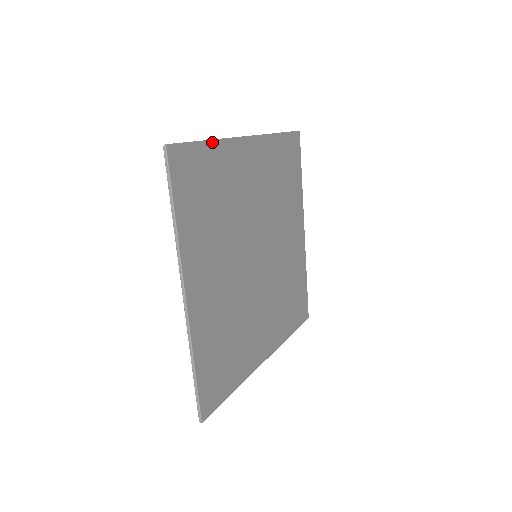
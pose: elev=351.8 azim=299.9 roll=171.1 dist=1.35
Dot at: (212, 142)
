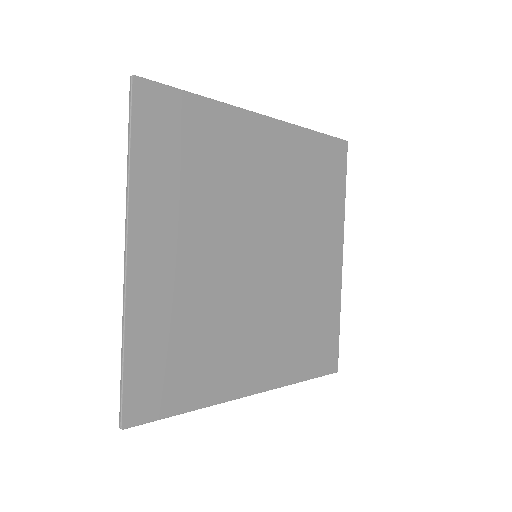
Dot at: (205, 99)
